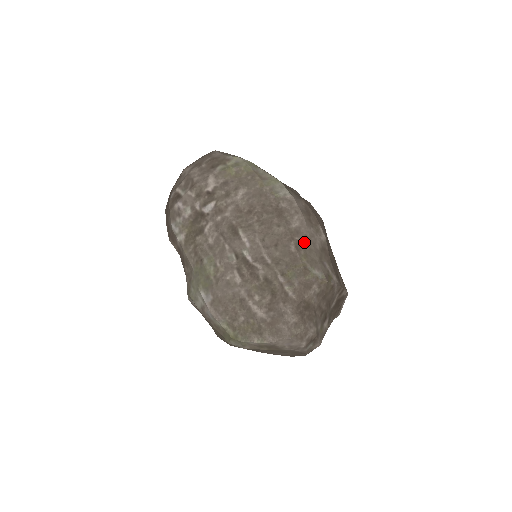
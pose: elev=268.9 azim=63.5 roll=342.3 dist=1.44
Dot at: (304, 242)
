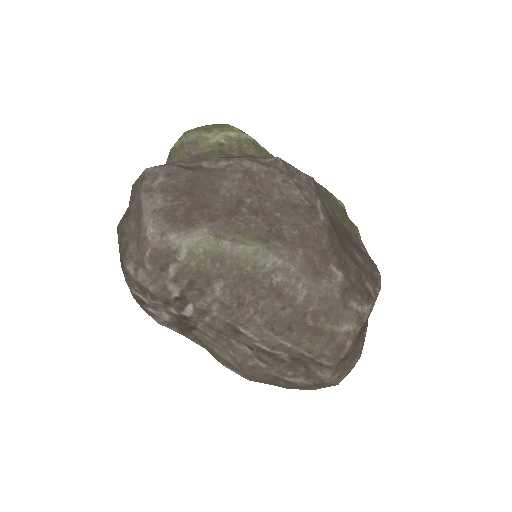
Dot at: (320, 306)
